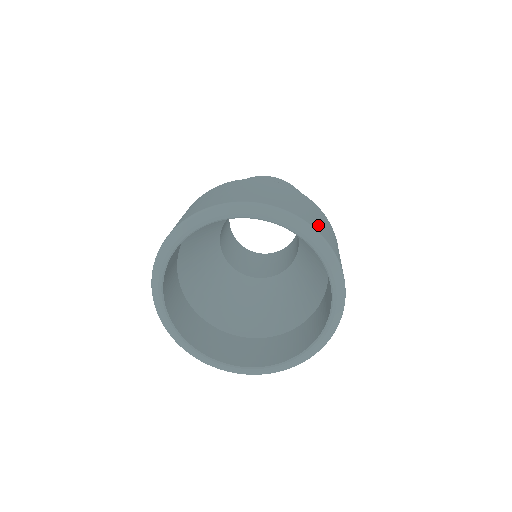
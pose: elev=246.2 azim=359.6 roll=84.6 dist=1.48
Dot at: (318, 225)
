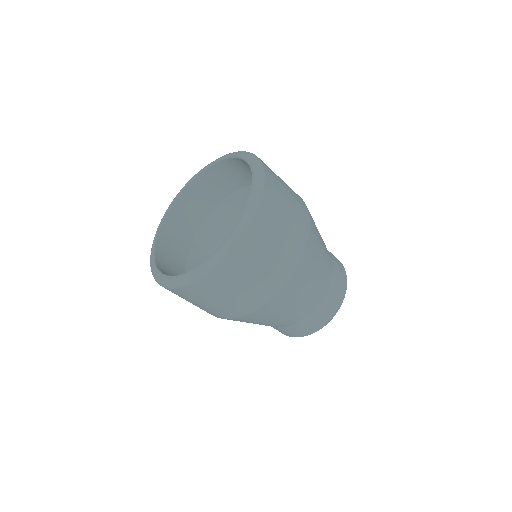
Dot at: occluded
